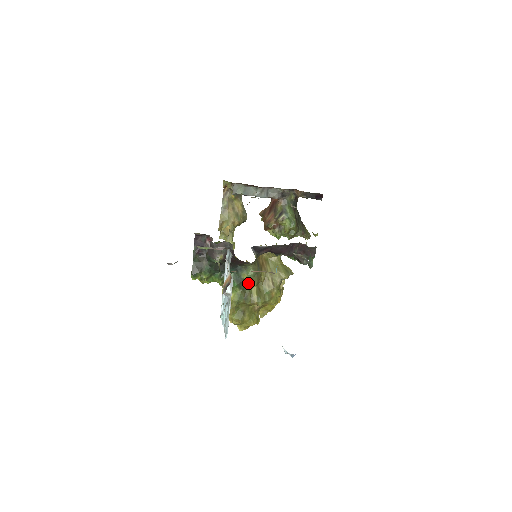
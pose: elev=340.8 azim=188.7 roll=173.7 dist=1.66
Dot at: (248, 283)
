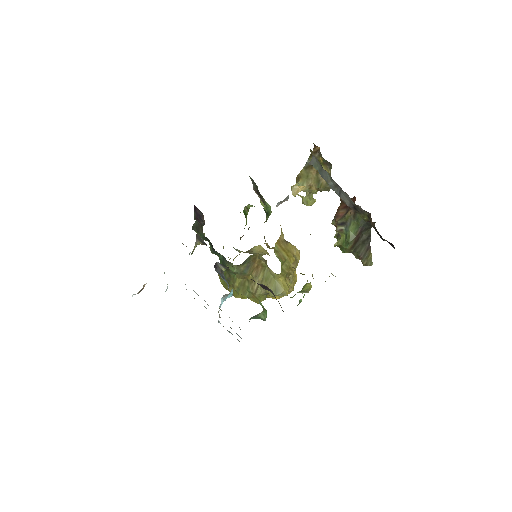
Dot at: occluded
